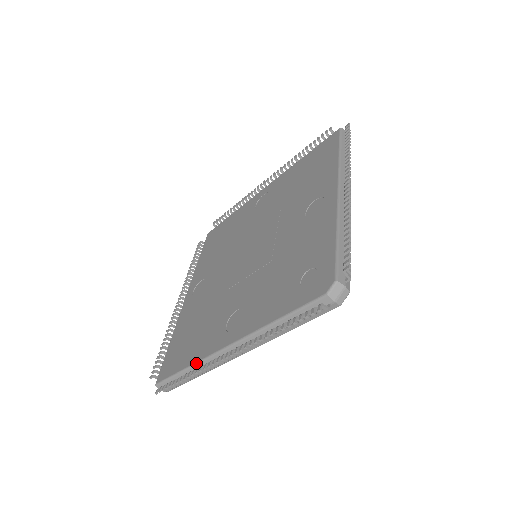
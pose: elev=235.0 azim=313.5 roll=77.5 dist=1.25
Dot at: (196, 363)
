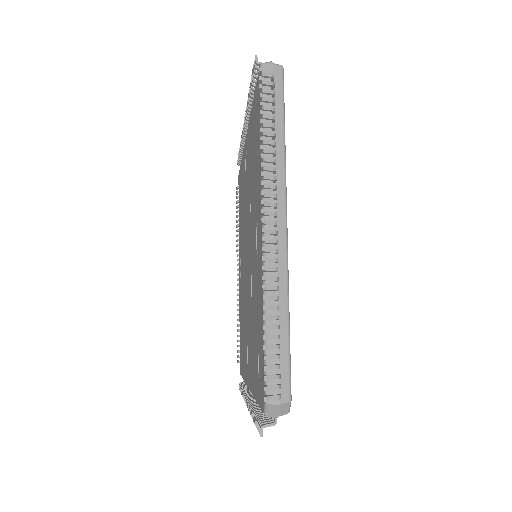
Dot at: occluded
